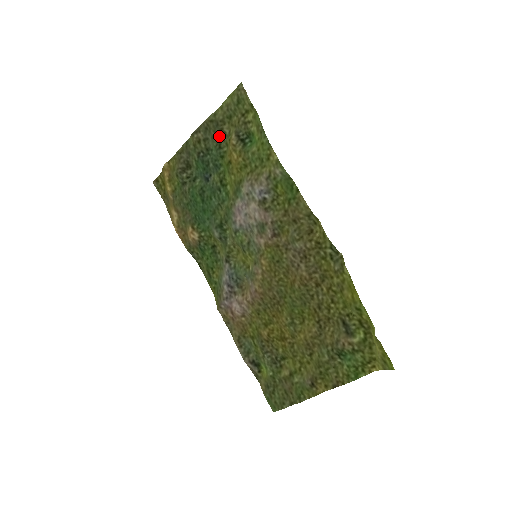
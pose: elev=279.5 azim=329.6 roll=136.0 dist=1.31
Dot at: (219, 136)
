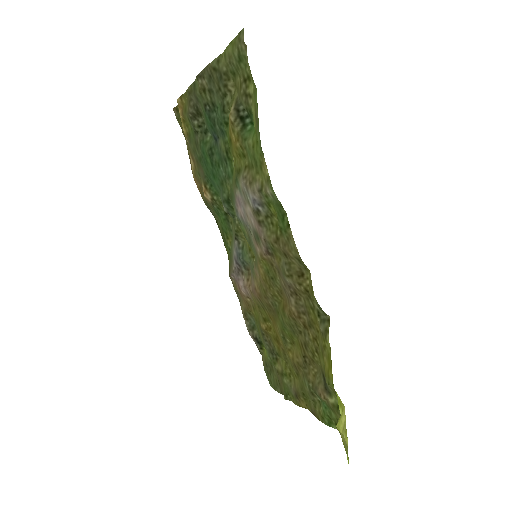
Dot at: (223, 94)
